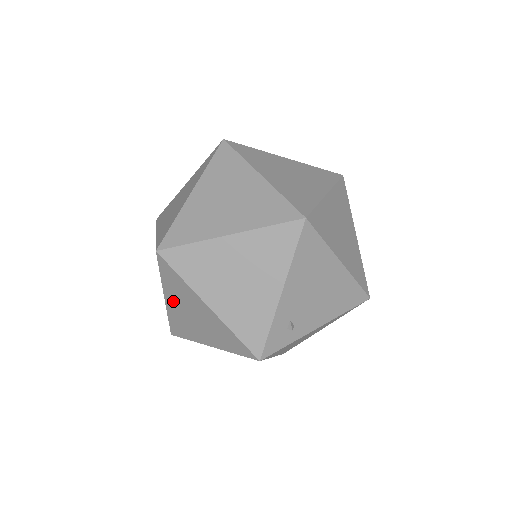
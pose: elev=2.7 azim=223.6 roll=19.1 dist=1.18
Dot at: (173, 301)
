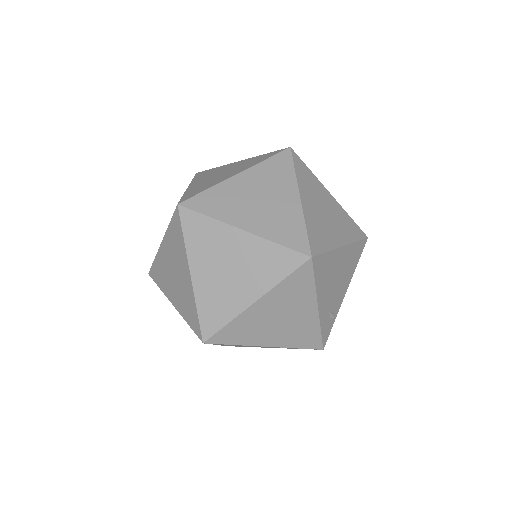
Dot at: (227, 345)
